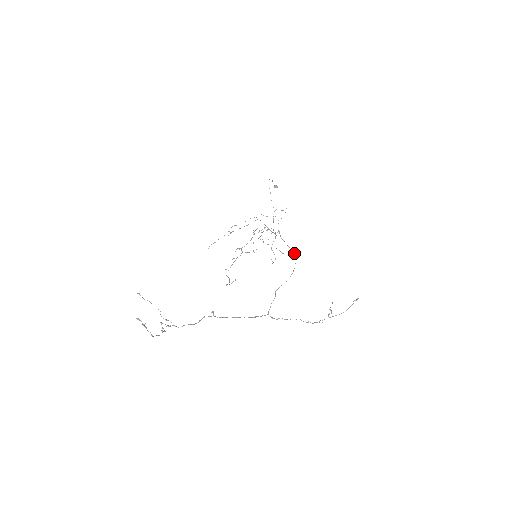
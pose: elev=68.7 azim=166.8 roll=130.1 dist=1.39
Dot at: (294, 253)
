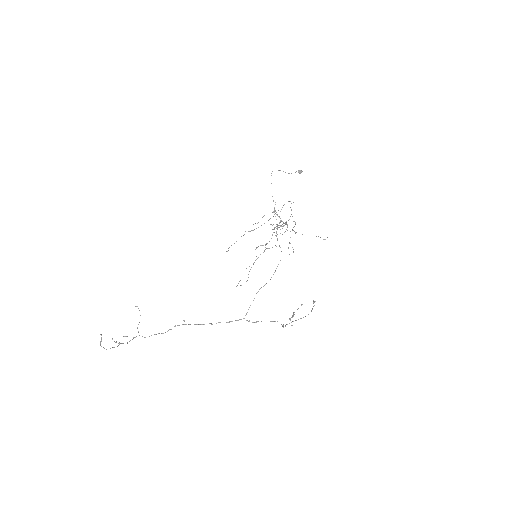
Dot at: (281, 251)
